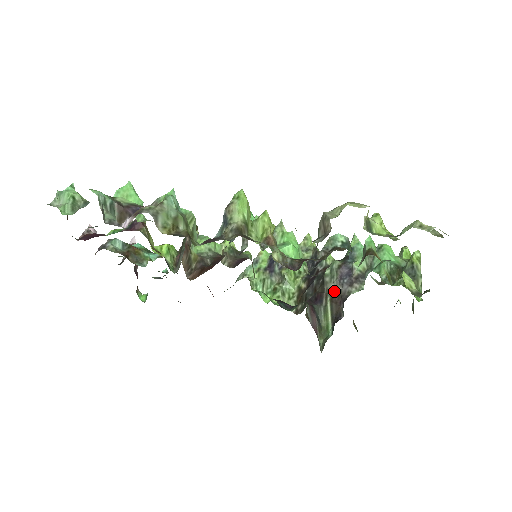
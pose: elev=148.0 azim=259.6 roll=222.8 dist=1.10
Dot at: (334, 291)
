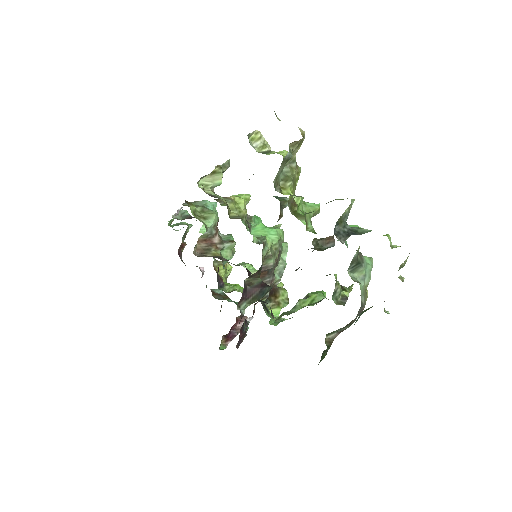
Dot at: occluded
